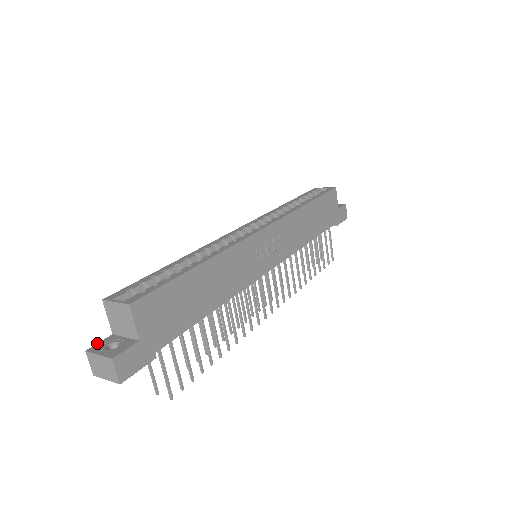
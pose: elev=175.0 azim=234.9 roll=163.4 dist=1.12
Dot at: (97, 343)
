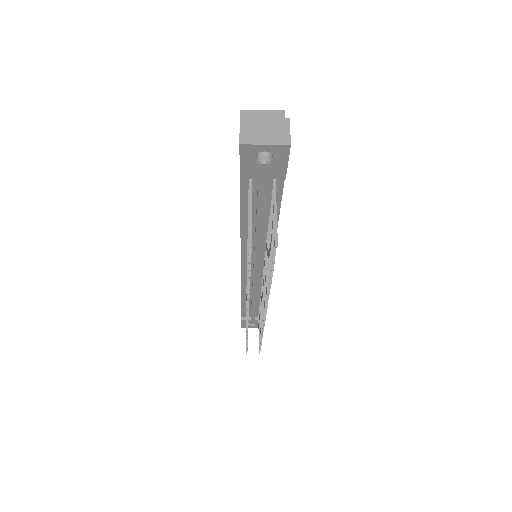
Dot at: occluded
